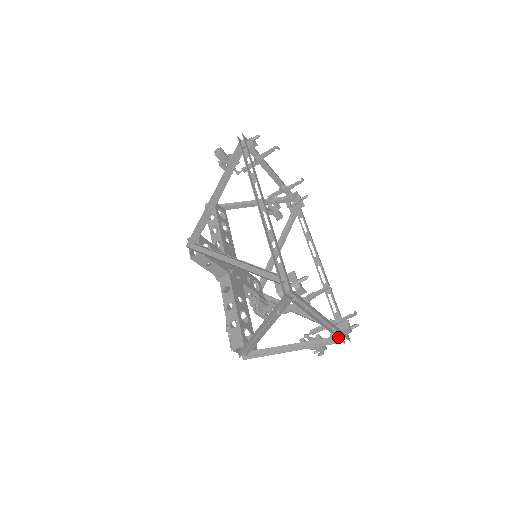
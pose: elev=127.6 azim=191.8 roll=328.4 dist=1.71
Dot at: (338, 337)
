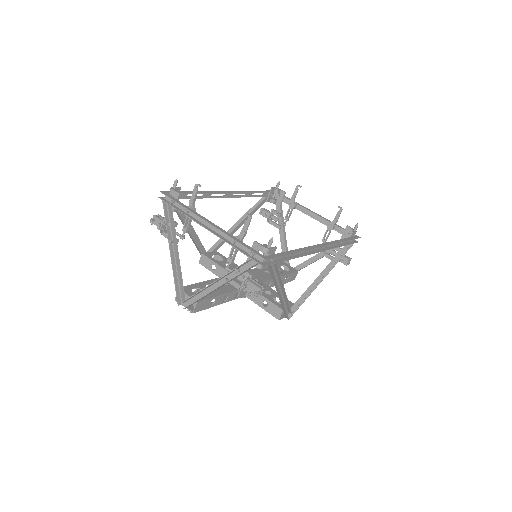
Dot at: (248, 255)
